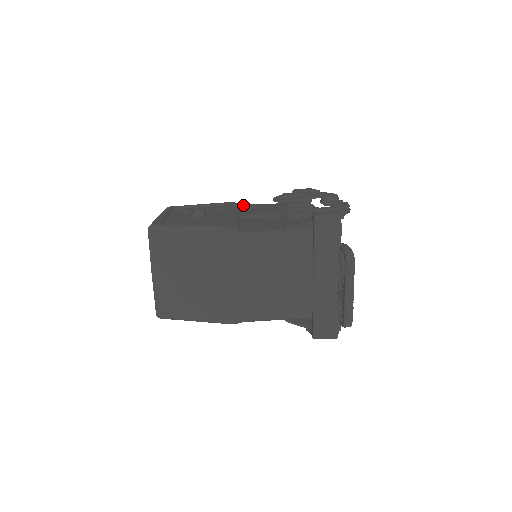
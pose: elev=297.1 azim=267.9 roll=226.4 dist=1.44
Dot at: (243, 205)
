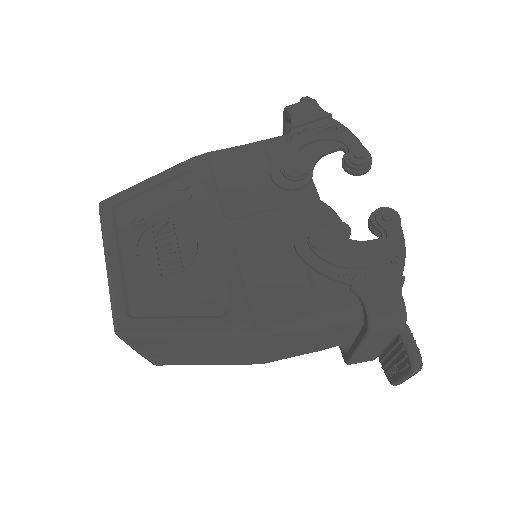
Dot at: (214, 160)
